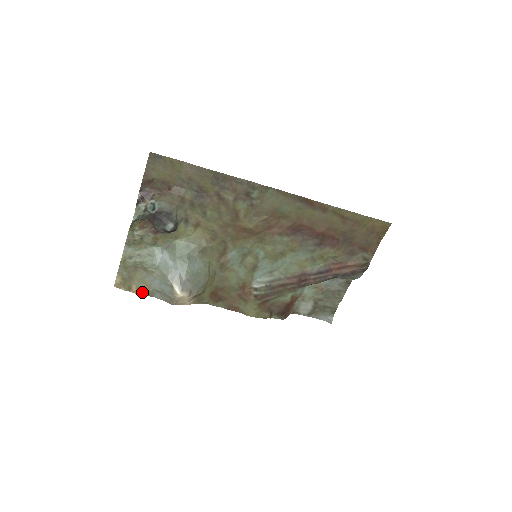
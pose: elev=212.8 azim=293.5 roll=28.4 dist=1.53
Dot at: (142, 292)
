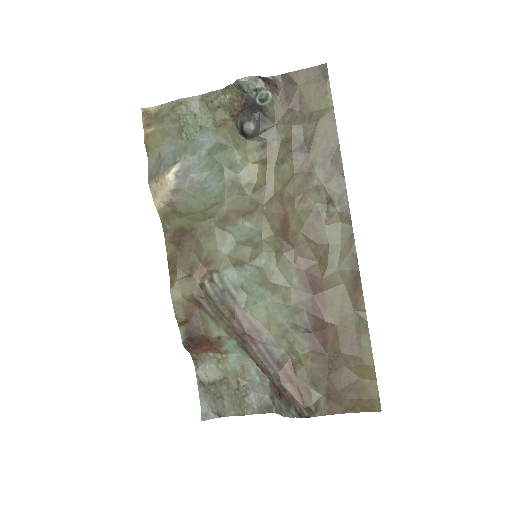
Dot at: (150, 140)
